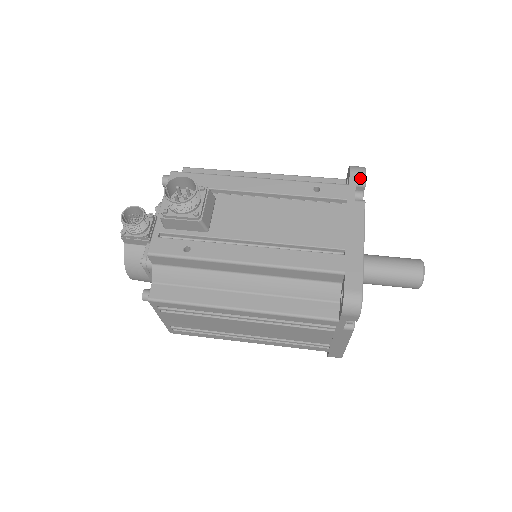
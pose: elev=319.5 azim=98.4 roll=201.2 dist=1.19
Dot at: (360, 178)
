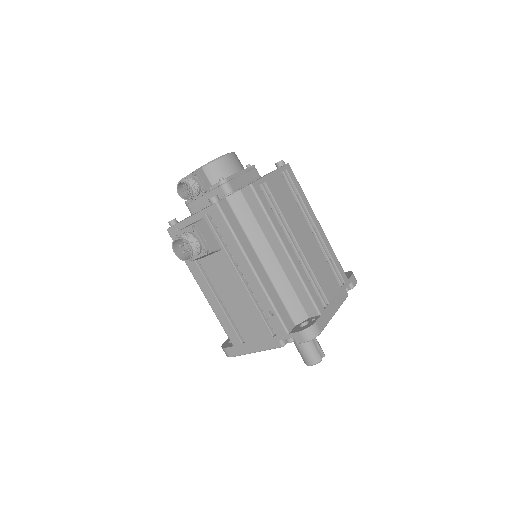
Dot at: (297, 340)
